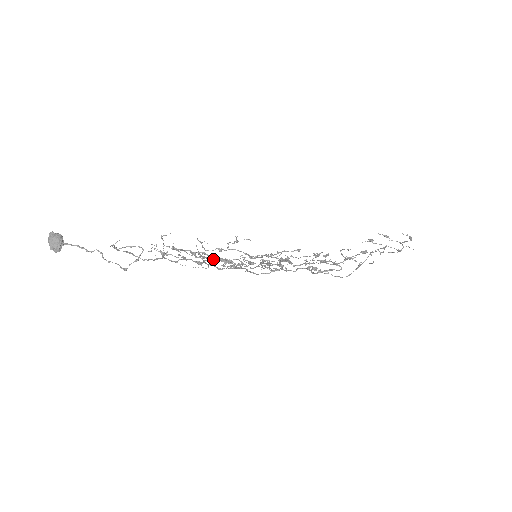
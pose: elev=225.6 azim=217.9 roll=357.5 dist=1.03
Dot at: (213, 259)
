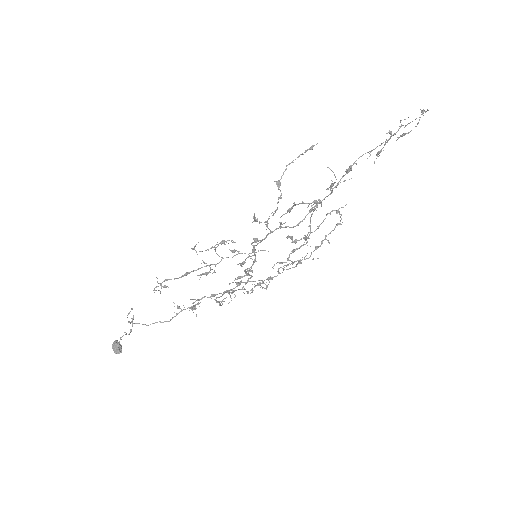
Dot at: (236, 286)
